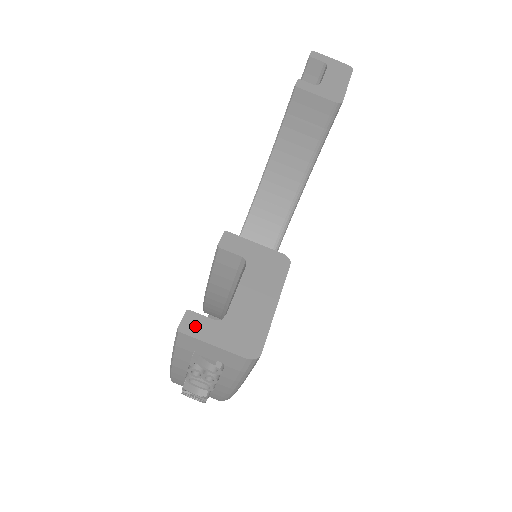
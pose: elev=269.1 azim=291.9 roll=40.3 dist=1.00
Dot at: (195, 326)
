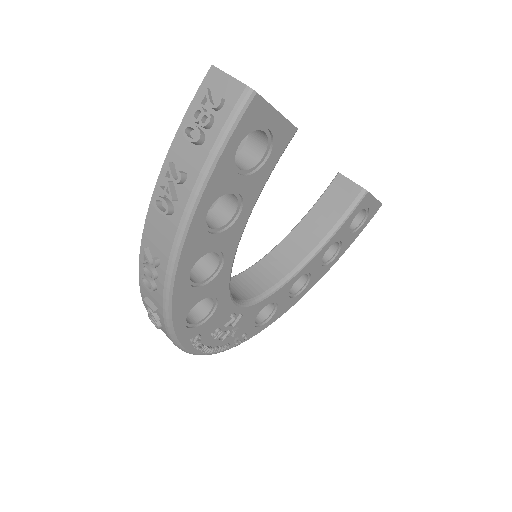
Dot at: occluded
